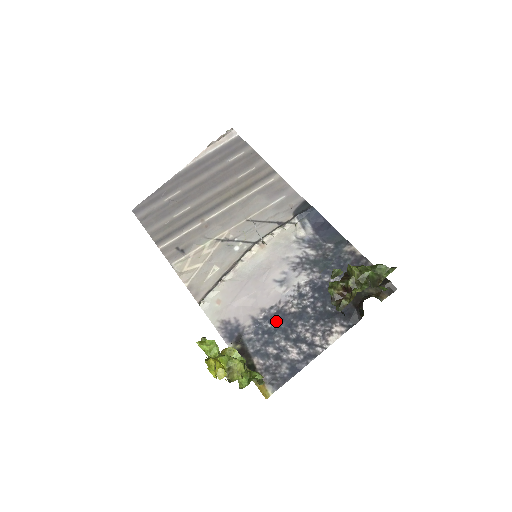
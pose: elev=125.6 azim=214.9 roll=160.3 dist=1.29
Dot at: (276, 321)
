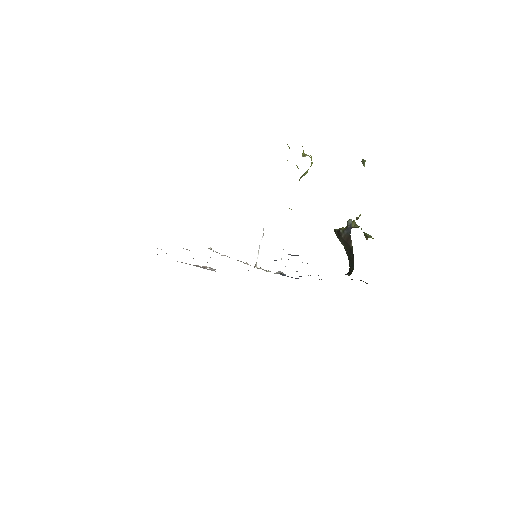
Dot at: occluded
